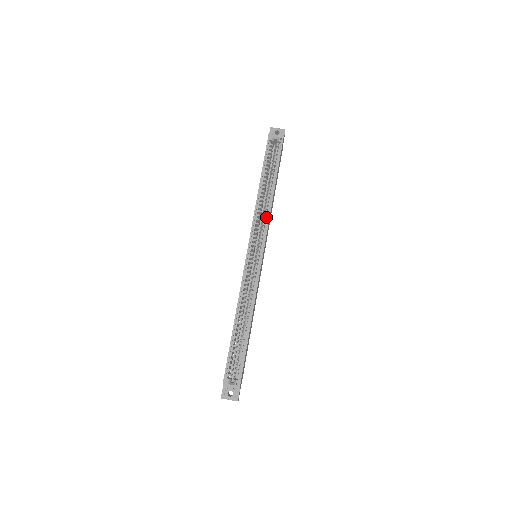
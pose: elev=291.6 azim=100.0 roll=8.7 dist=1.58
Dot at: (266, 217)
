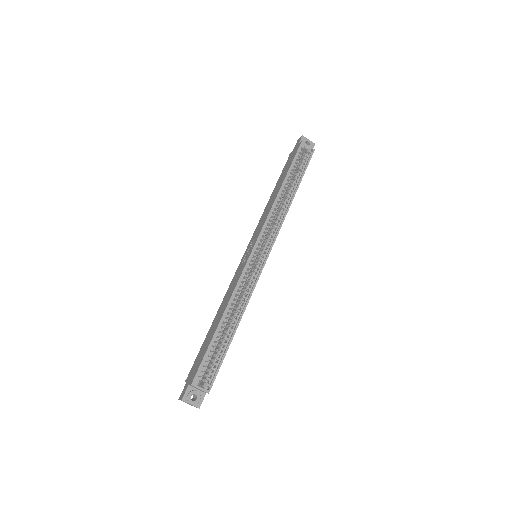
Dot at: (280, 220)
